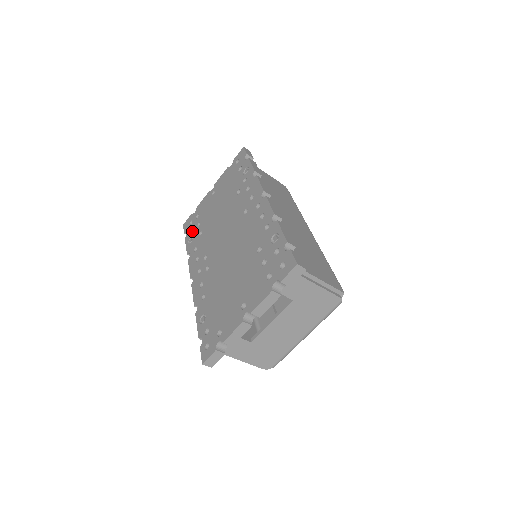
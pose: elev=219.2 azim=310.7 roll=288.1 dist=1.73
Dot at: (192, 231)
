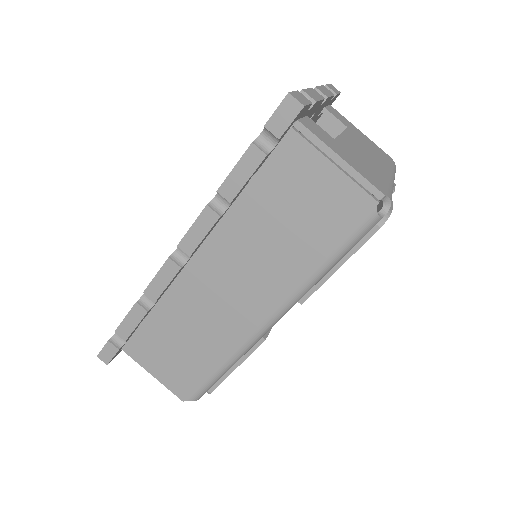
Dot at: occluded
